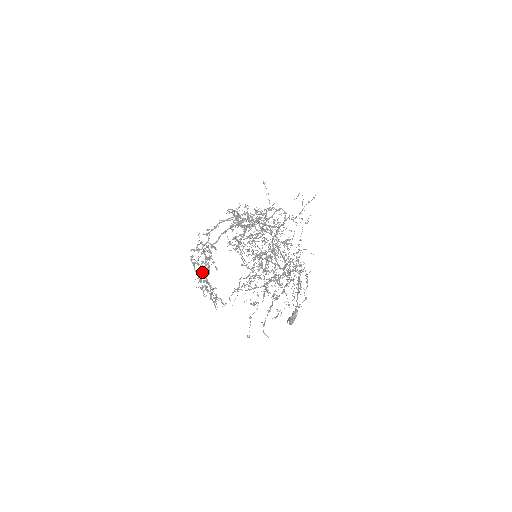
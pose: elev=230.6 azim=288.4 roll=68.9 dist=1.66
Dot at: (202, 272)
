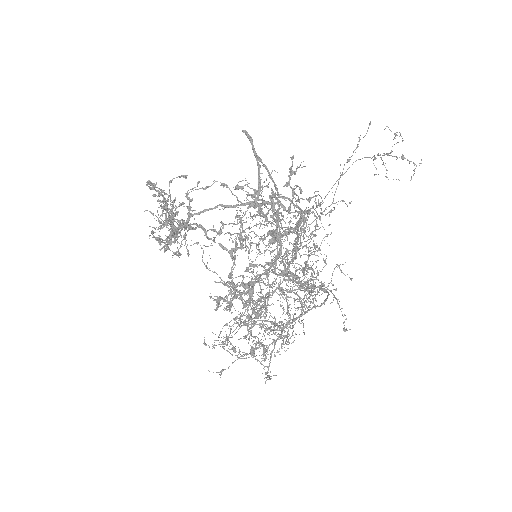
Dot at: (163, 209)
